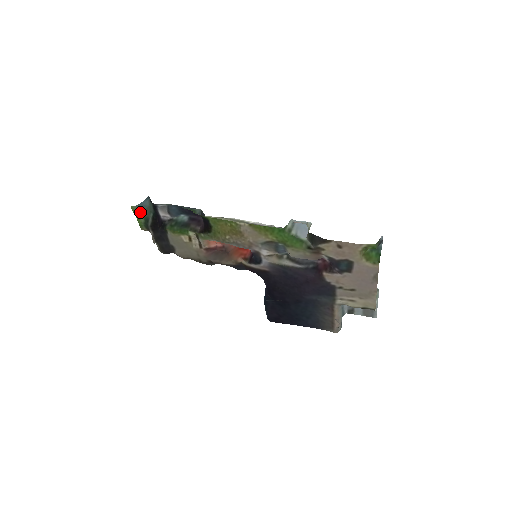
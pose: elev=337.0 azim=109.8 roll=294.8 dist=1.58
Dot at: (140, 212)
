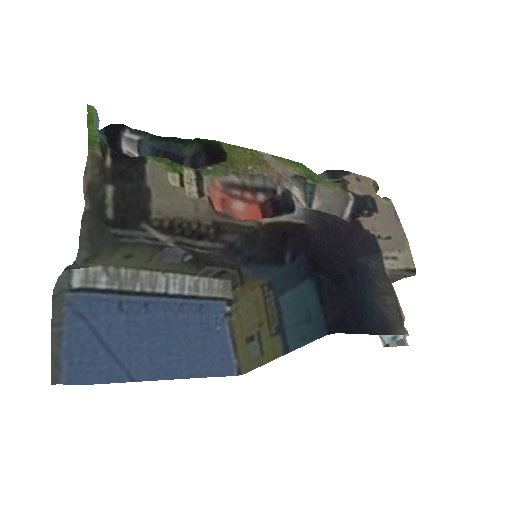
Dot at: (94, 125)
